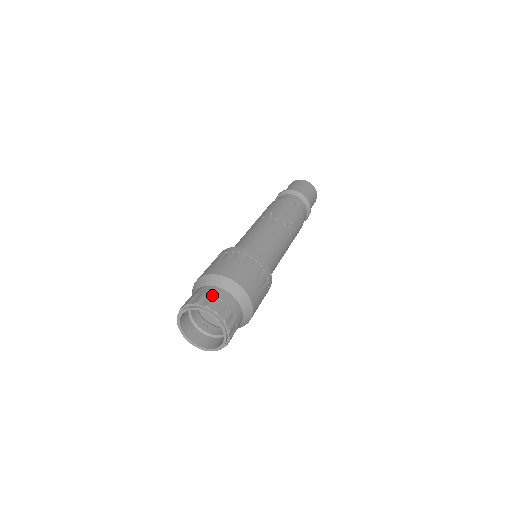
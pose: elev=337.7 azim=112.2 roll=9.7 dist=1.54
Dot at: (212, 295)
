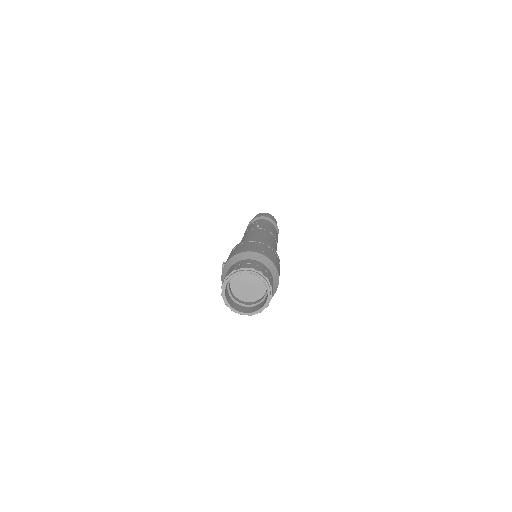
Dot at: (251, 263)
